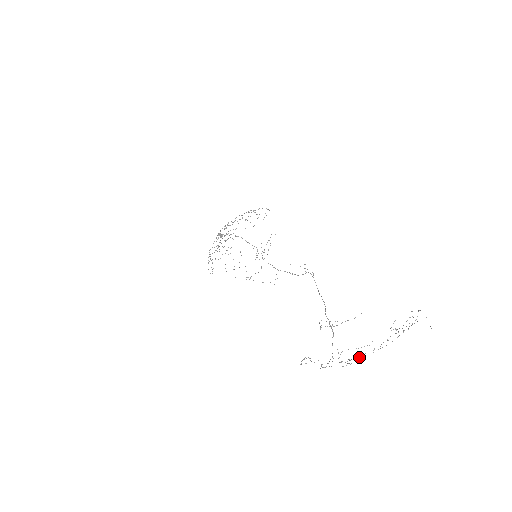
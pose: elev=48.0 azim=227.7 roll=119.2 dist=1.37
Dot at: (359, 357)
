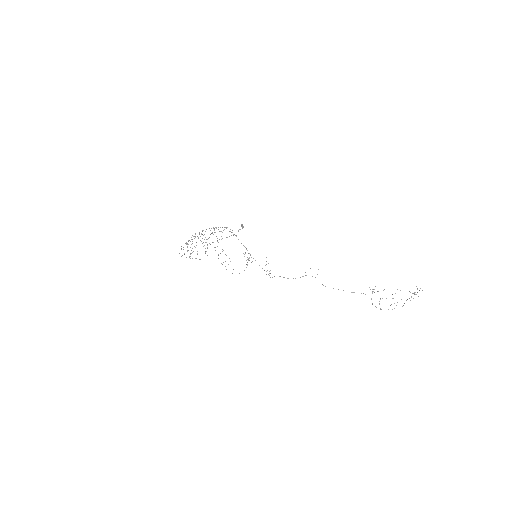
Dot at: occluded
